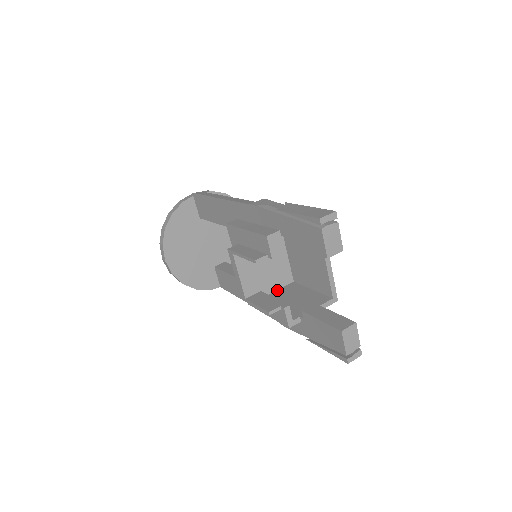
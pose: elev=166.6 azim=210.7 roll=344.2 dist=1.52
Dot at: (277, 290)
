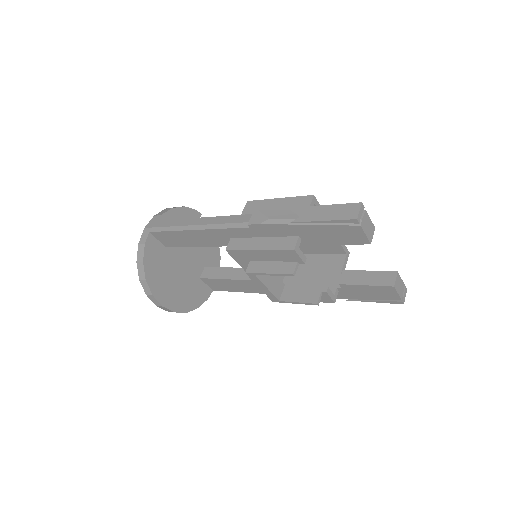
Dot at: occluded
